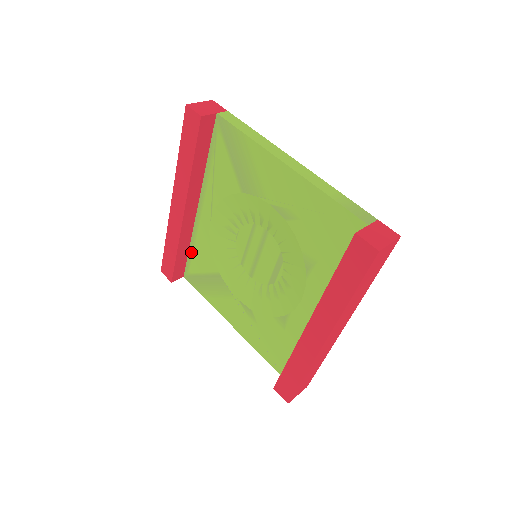
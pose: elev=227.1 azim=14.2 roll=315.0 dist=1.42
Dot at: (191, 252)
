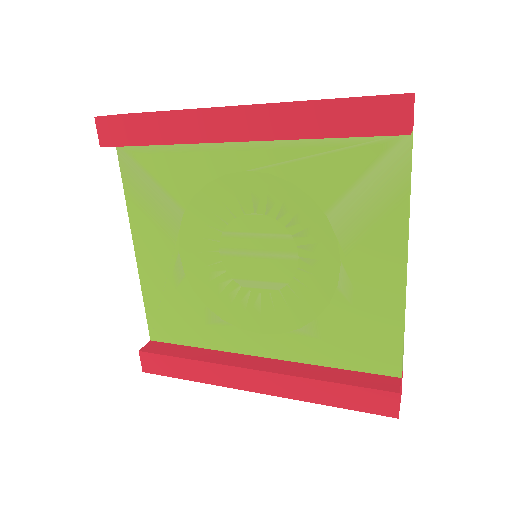
Dot at: (167, 148)
